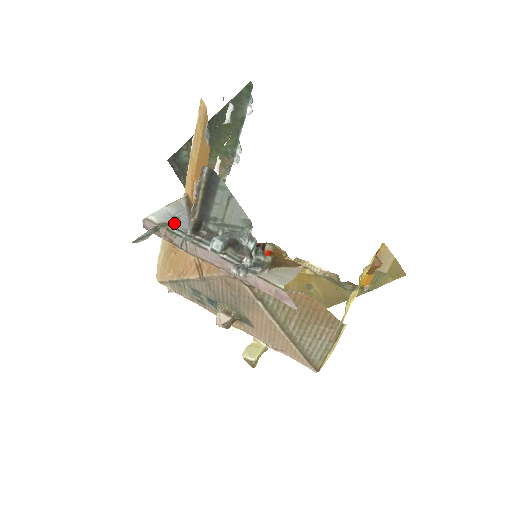
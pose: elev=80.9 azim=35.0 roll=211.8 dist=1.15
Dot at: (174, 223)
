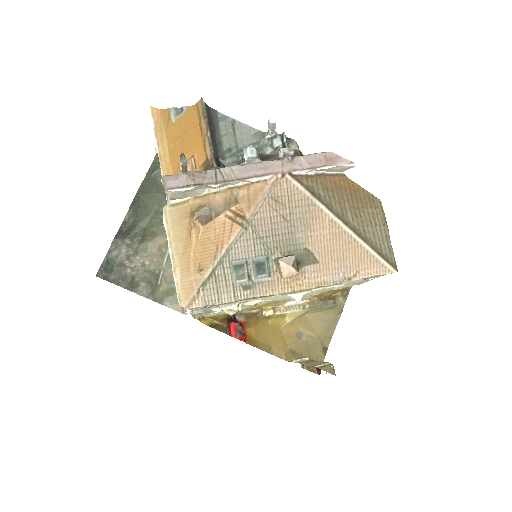
Dot at: occluded
